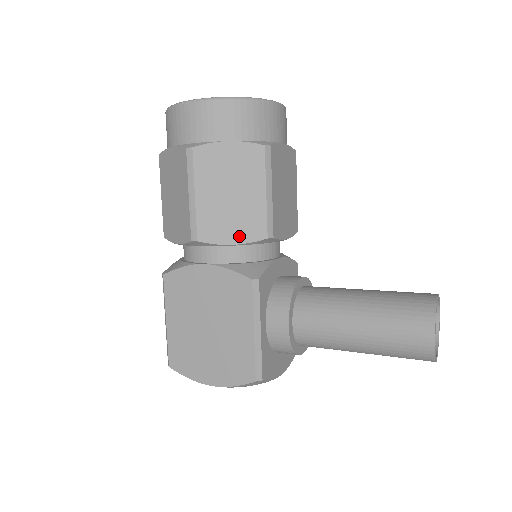
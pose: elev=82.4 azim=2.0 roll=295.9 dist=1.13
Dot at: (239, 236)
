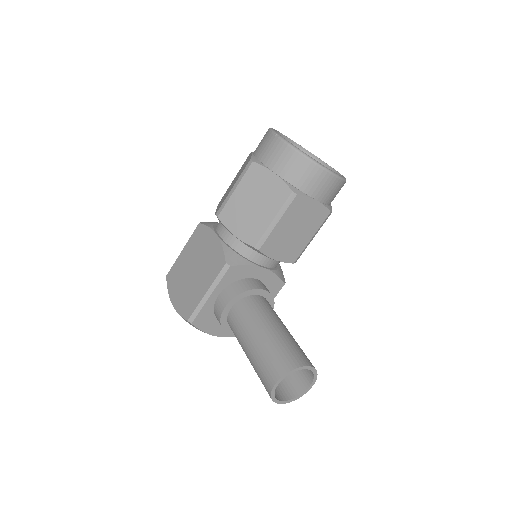
Dot at: (240, 233)
